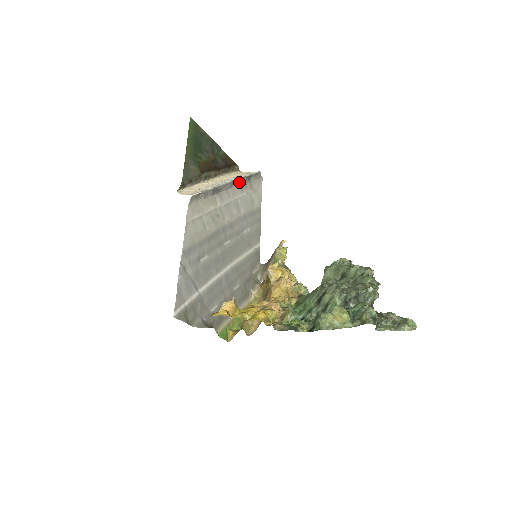
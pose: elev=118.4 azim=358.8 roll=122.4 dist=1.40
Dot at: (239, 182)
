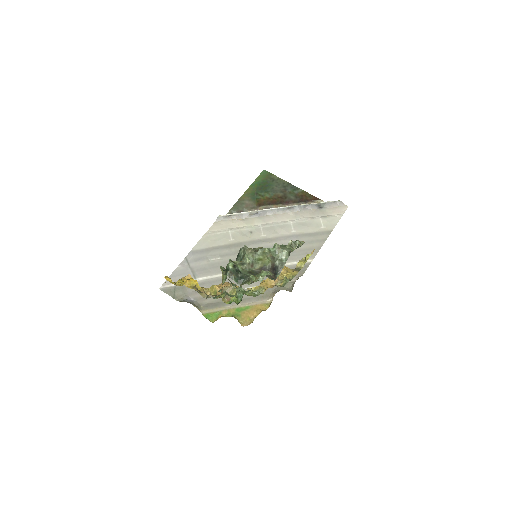
Dot at: (298, 209)
